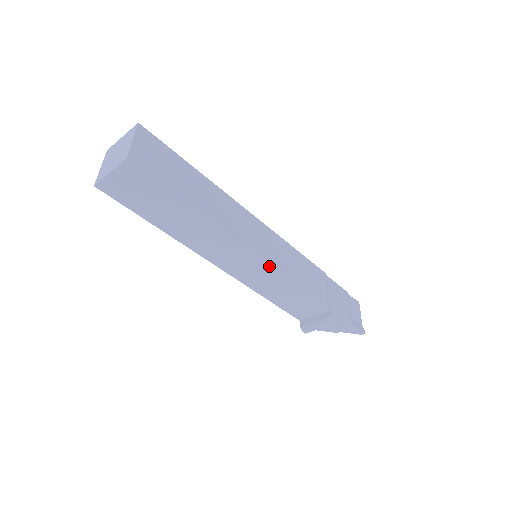
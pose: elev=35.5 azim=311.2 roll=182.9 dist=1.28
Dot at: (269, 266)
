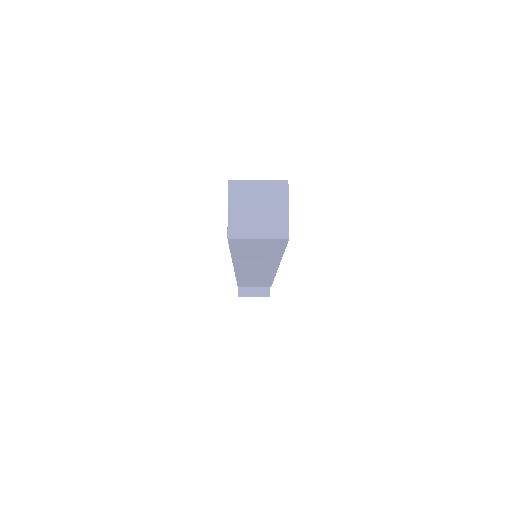
Dot at: (272, 275)
